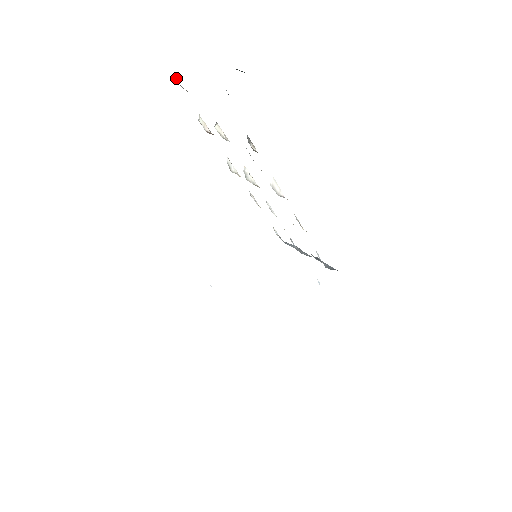
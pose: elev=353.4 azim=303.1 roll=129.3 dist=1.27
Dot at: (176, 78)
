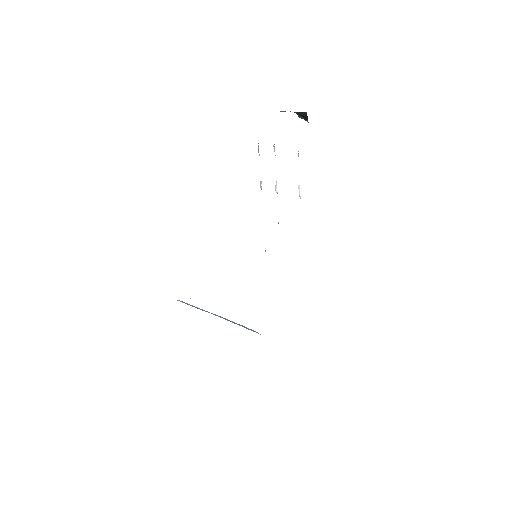
Dot at: occluded
